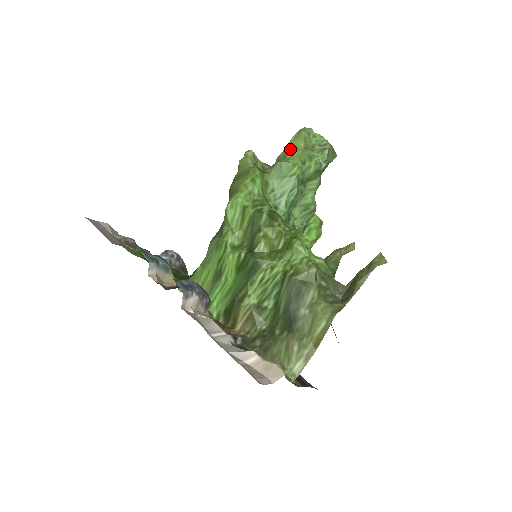
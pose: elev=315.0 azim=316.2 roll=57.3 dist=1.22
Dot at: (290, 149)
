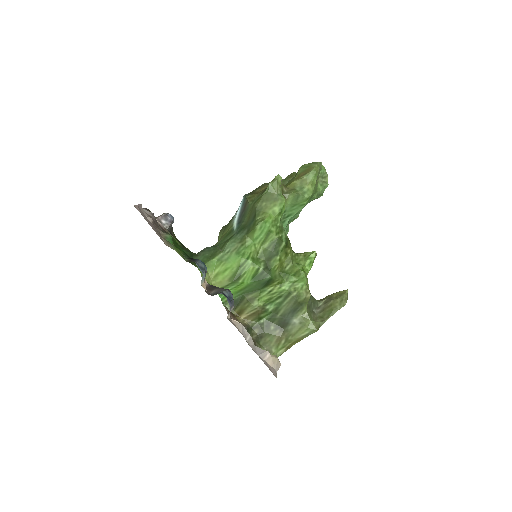
Dot at: (307, 183)
